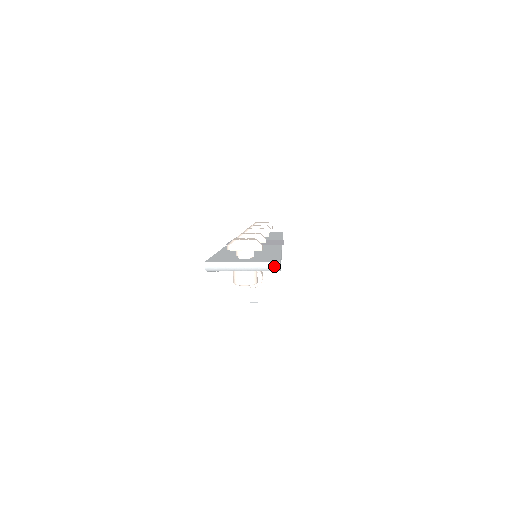
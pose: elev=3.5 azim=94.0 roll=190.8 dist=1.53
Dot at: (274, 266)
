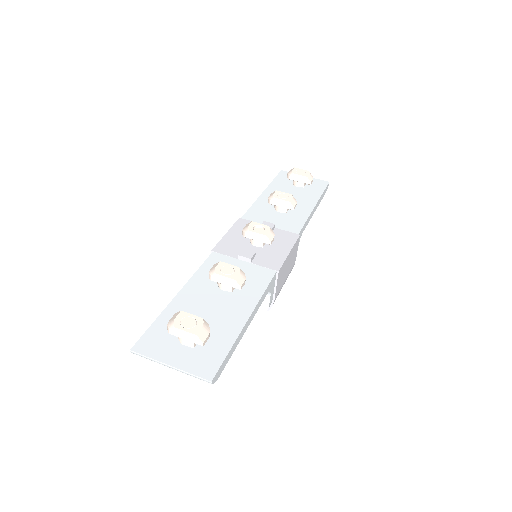
Dot at: occluded
